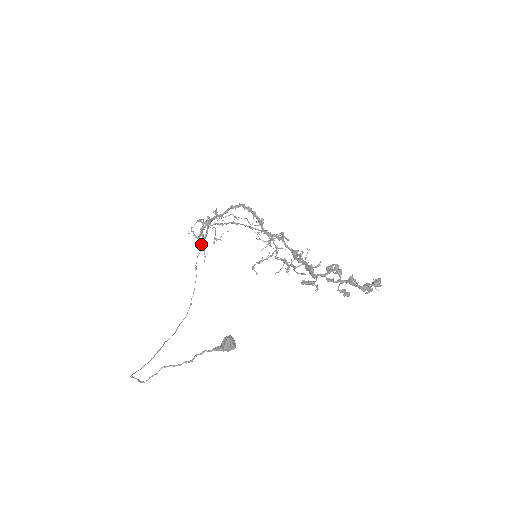
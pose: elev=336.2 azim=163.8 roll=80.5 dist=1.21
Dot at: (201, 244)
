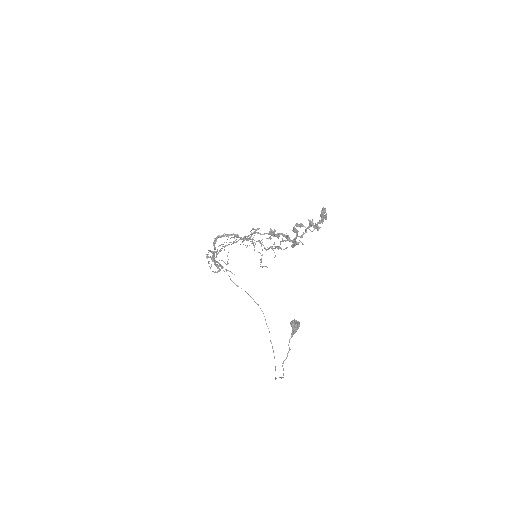
Dot at: occluded
